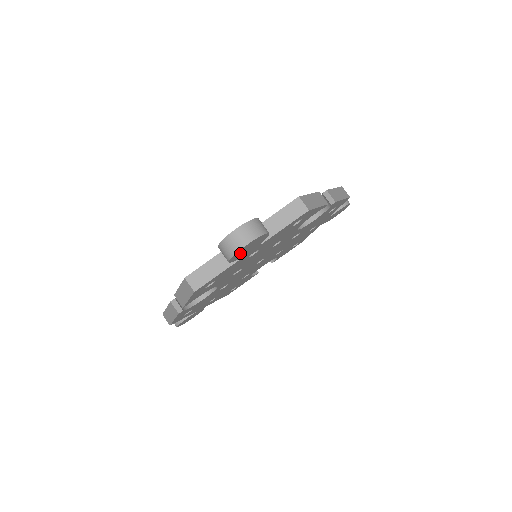
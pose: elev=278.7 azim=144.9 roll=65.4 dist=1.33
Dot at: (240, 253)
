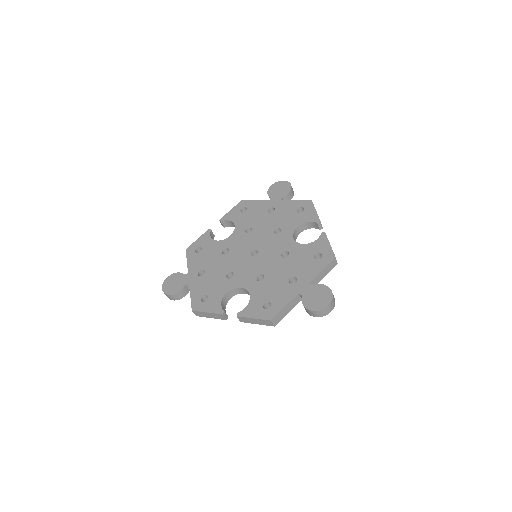
Dot at: occluded
